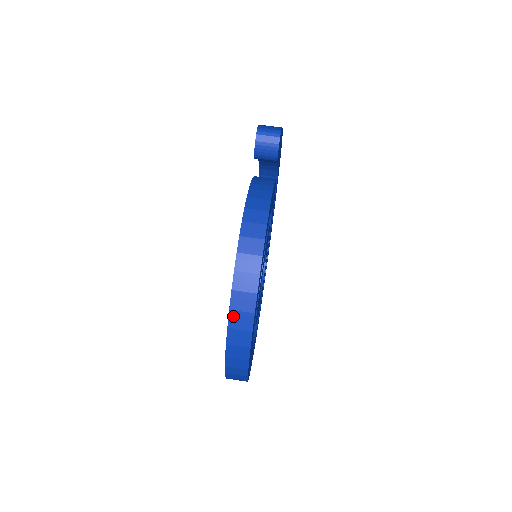
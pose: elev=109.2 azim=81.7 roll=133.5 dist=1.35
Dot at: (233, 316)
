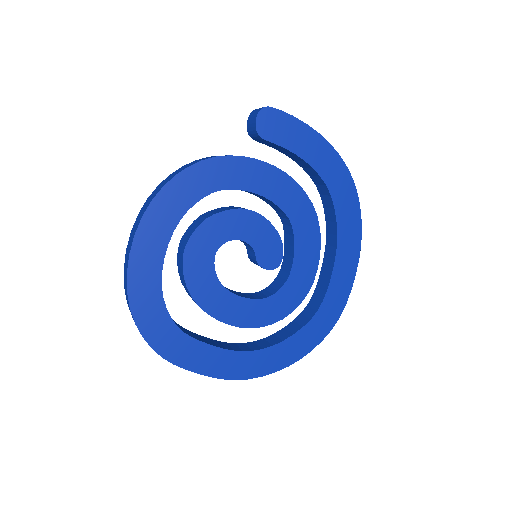
Dot at: (130, 238)
